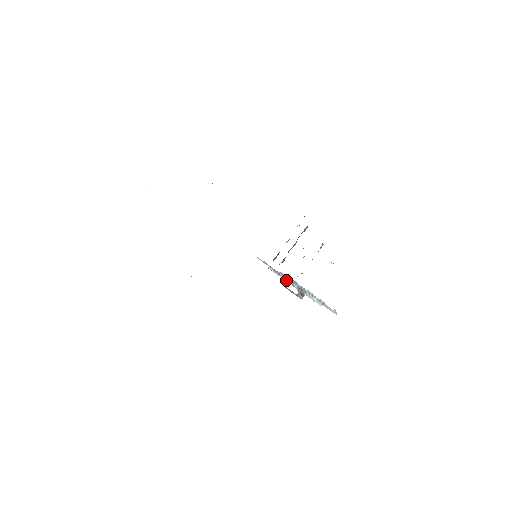
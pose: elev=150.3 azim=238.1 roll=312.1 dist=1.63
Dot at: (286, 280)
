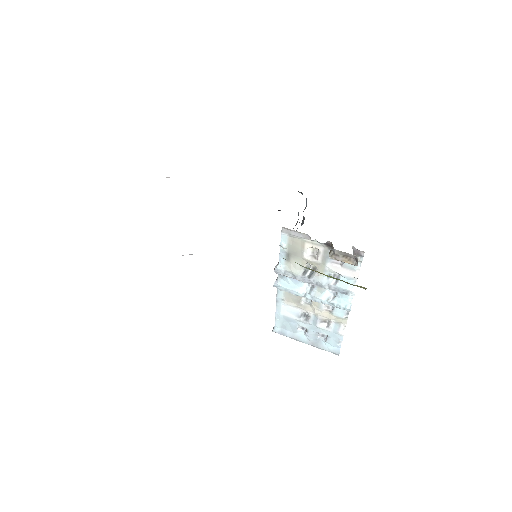
Dot at: (305, 275)
